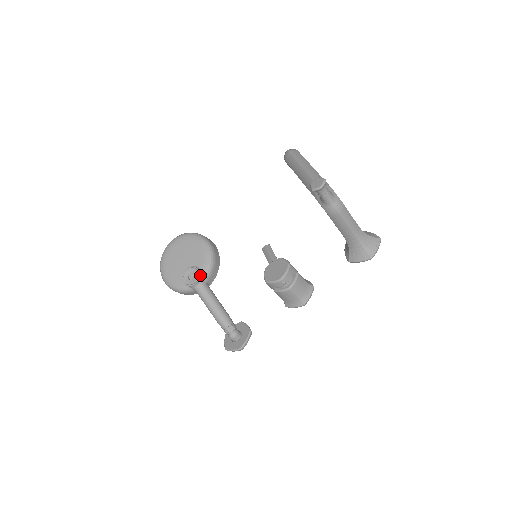
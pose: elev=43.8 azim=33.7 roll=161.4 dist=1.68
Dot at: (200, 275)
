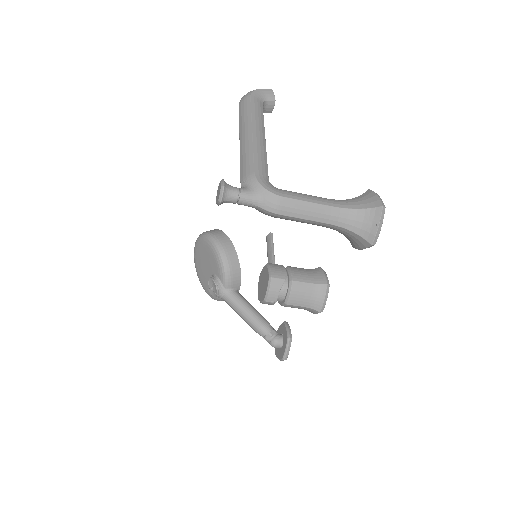
Dot at: (218, 286)
